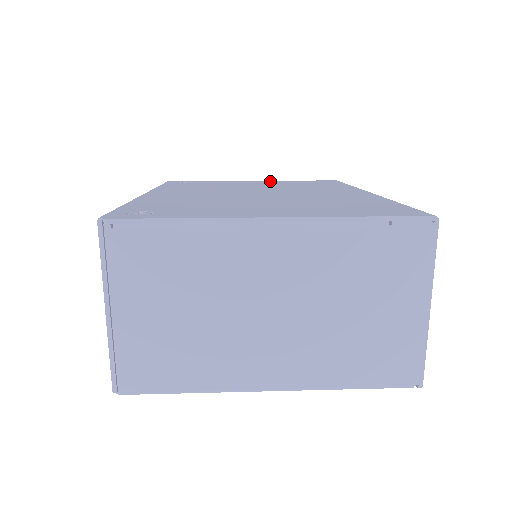
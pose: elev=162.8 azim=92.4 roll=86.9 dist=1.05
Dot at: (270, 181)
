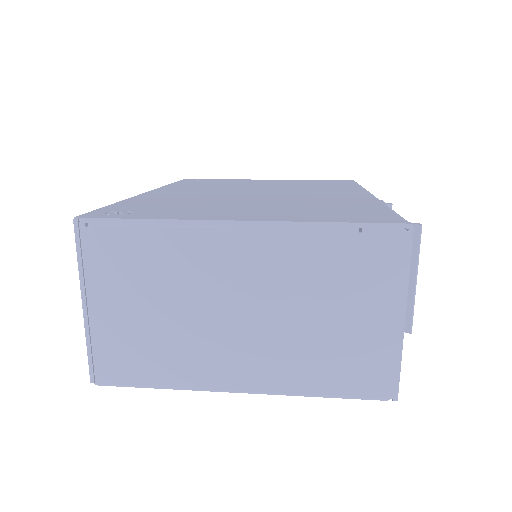
Dot at: (284, 180)
